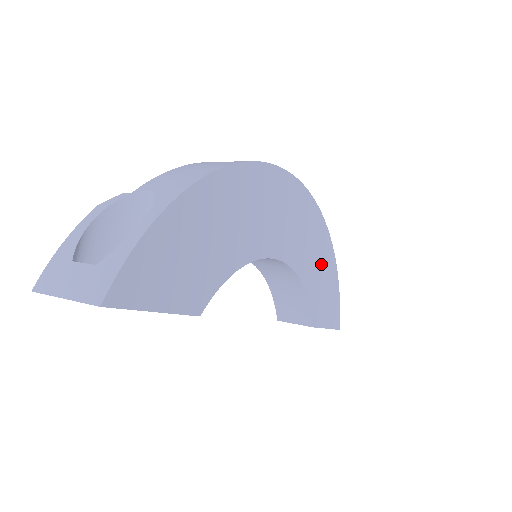
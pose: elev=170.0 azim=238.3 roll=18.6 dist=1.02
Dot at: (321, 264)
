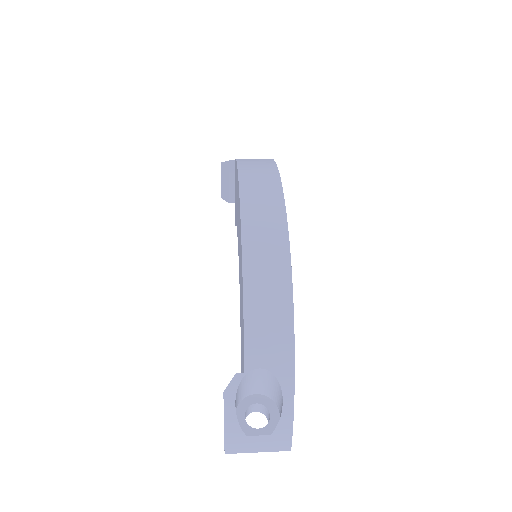
Dot at: occluded
